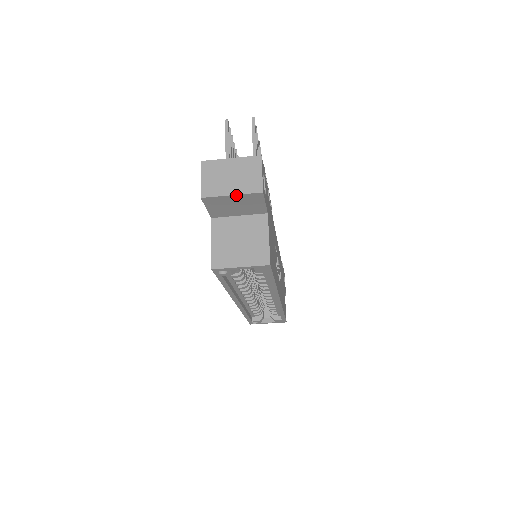
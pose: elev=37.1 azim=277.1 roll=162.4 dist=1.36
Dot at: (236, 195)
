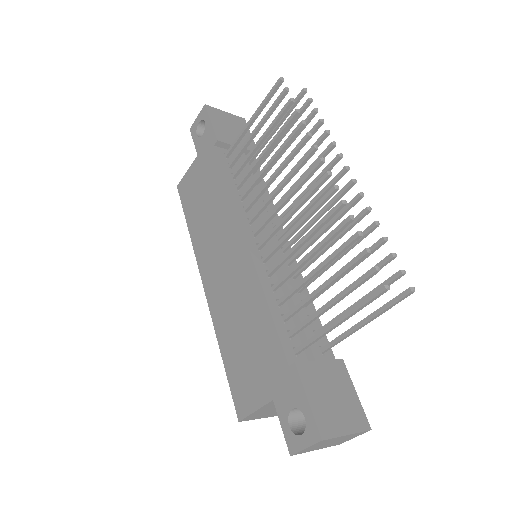
Dot at: (319, 448)
